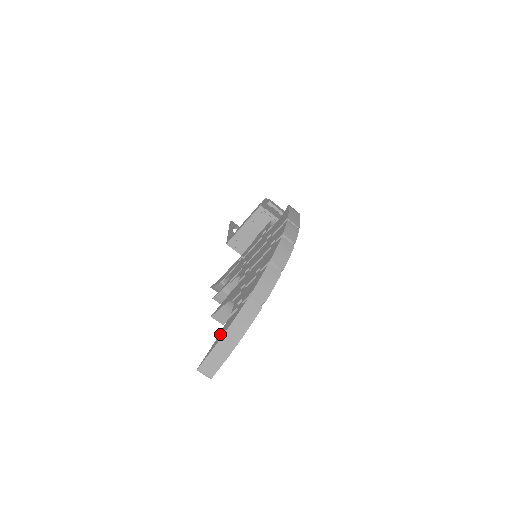
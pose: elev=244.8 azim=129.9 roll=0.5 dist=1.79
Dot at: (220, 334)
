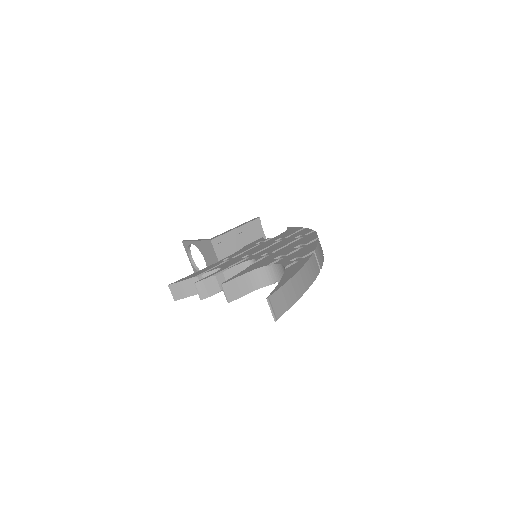
Dot at: (286, 274)
